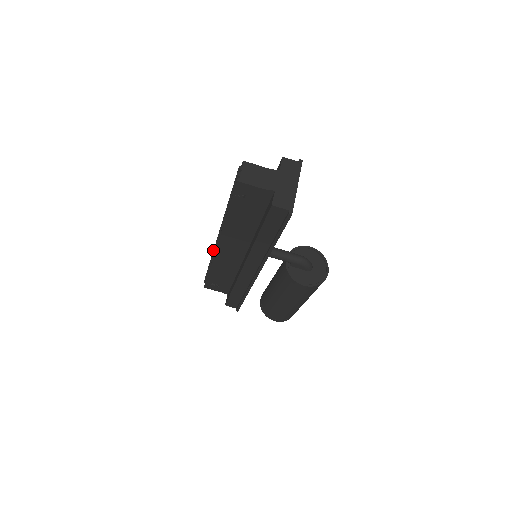
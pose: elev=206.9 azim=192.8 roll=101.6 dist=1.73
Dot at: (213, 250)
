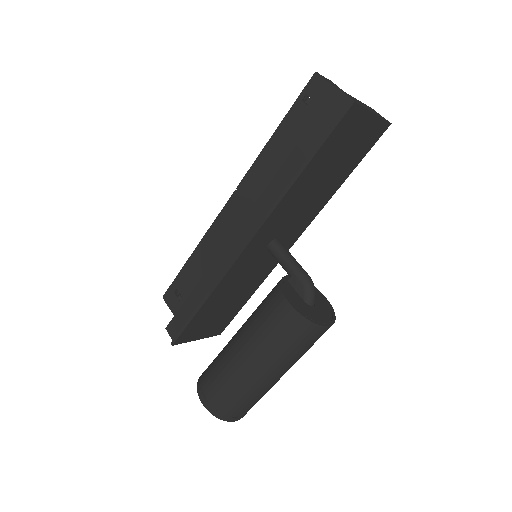
Dot at: occluded
